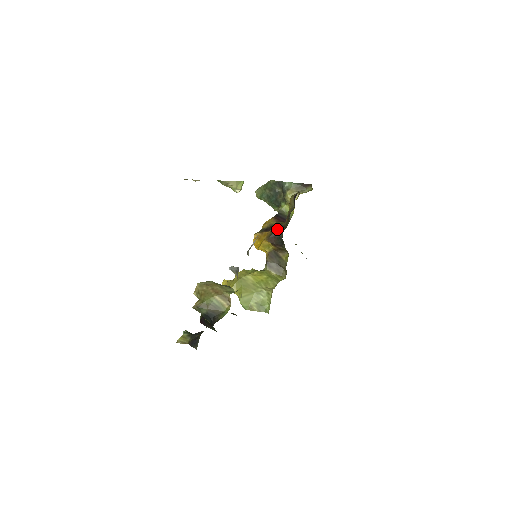
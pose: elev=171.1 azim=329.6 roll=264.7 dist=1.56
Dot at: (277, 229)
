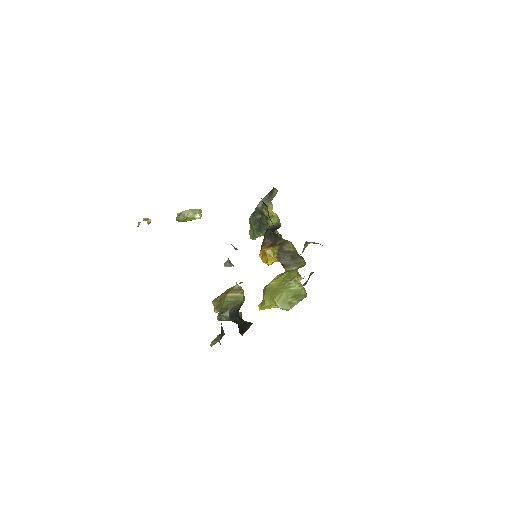
Dot at: occluded
